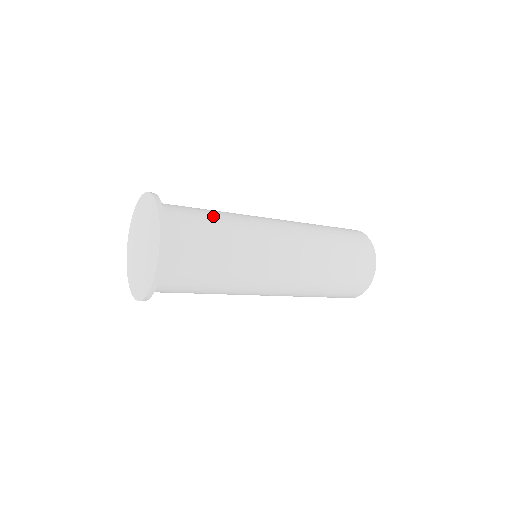
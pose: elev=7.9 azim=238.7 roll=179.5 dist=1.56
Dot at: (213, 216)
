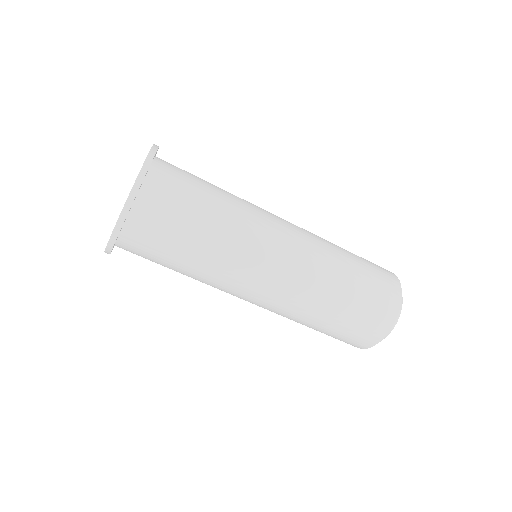
Dot at: occluded
